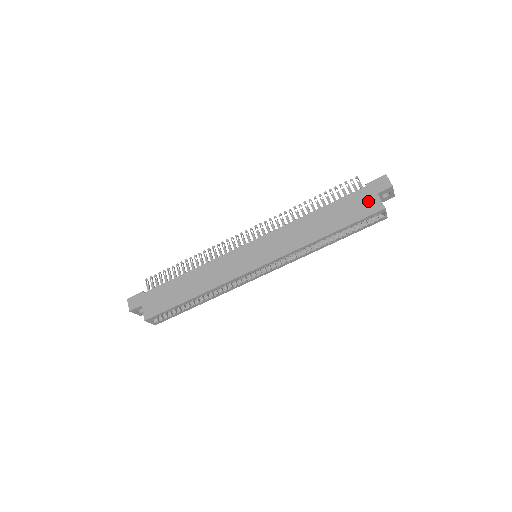
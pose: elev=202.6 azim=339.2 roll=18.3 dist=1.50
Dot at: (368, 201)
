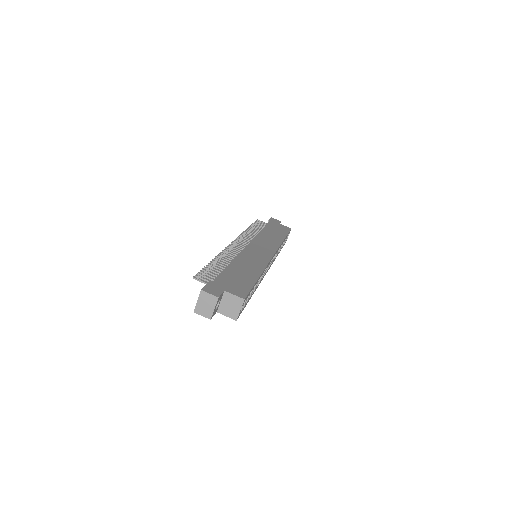
Dot at: (280, 226)
